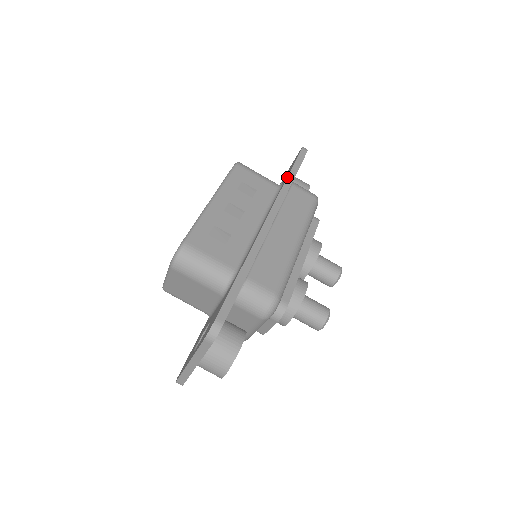
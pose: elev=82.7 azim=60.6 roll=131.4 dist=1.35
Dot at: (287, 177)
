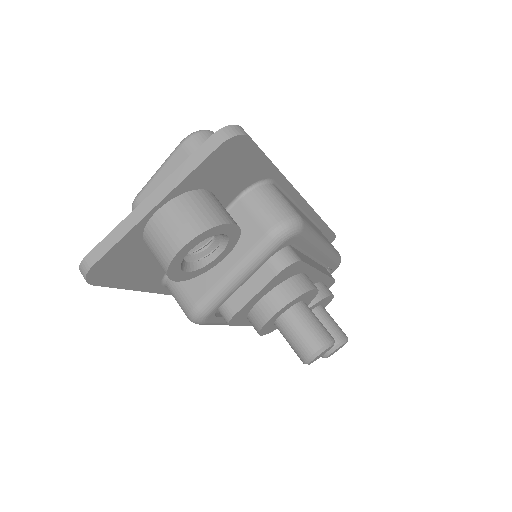
Dot at: occluded
